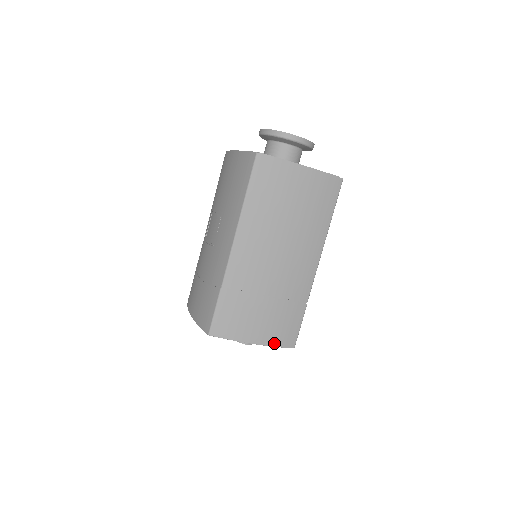
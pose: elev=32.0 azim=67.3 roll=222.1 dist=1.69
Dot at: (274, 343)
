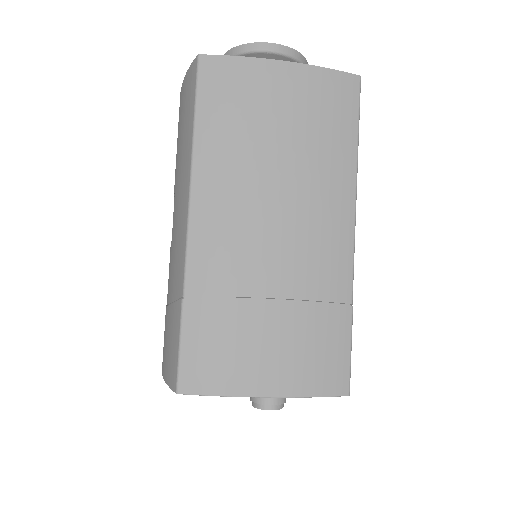
Dot at: (306, 390)
